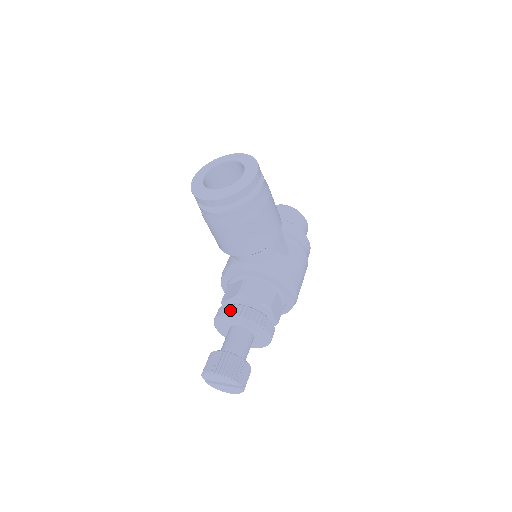
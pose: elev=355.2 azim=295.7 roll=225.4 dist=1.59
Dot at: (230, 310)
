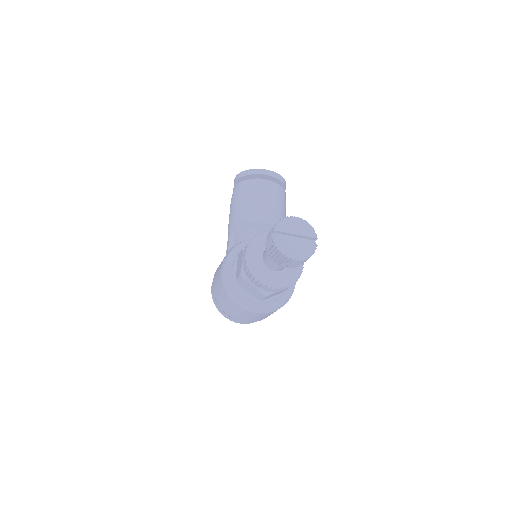
Dot at: occluded
